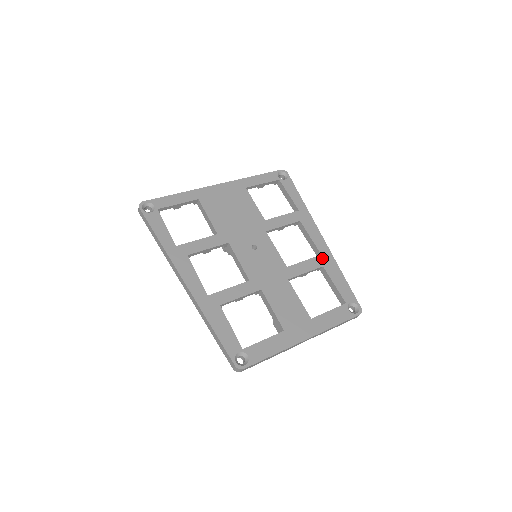
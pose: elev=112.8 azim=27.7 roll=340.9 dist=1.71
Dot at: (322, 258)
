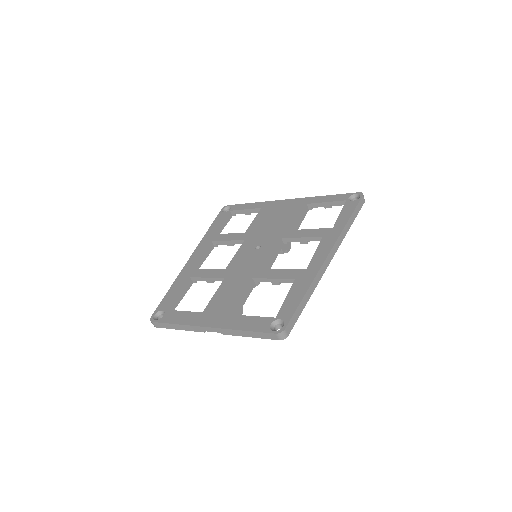
Dot at: (303, 272)
